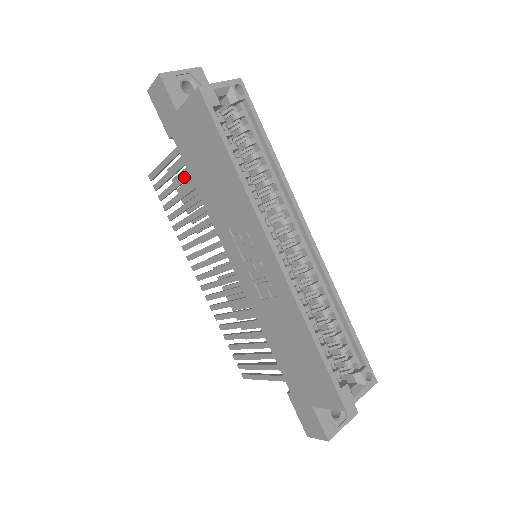
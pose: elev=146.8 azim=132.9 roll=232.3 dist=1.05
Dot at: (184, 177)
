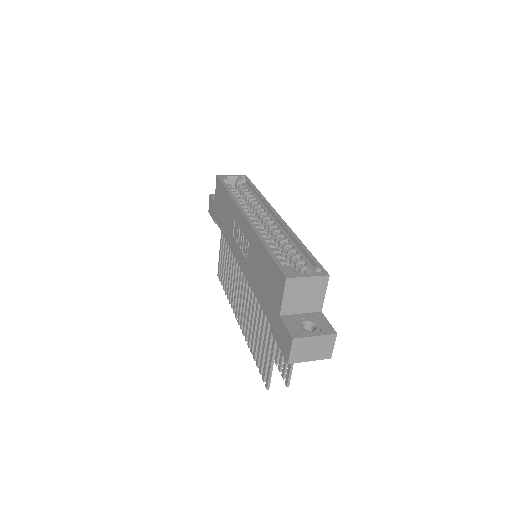
Dot at: (225, 245)
